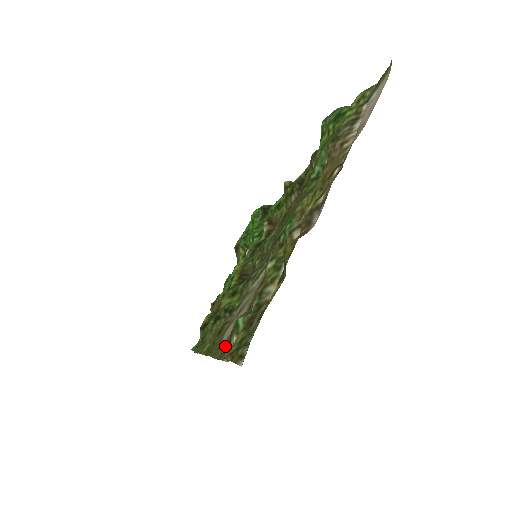
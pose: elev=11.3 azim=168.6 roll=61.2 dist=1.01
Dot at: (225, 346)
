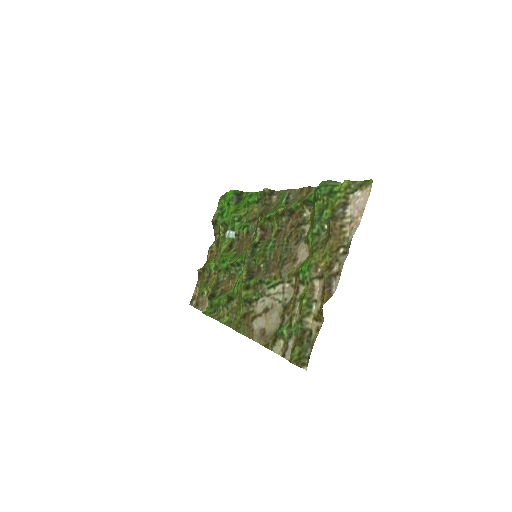
Dot at: (264, 336)
